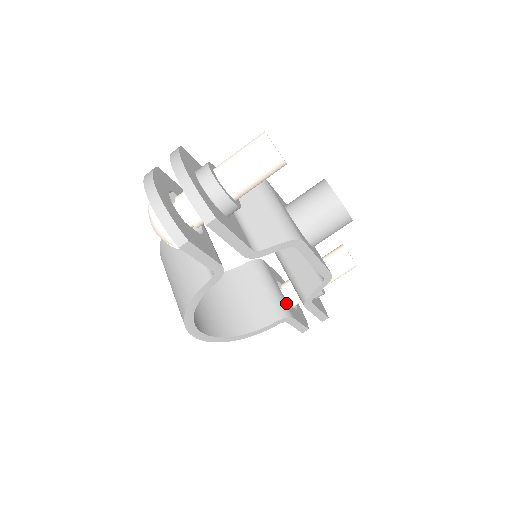
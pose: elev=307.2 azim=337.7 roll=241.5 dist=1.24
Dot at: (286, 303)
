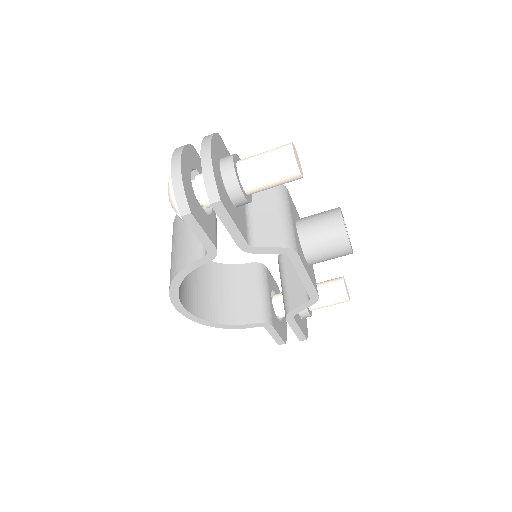
Dot at: (272, 311)
